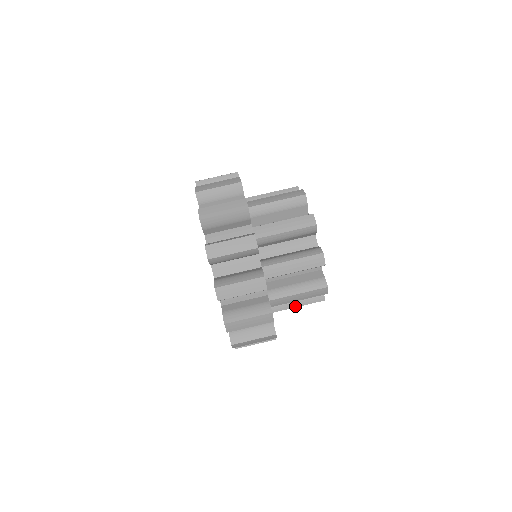
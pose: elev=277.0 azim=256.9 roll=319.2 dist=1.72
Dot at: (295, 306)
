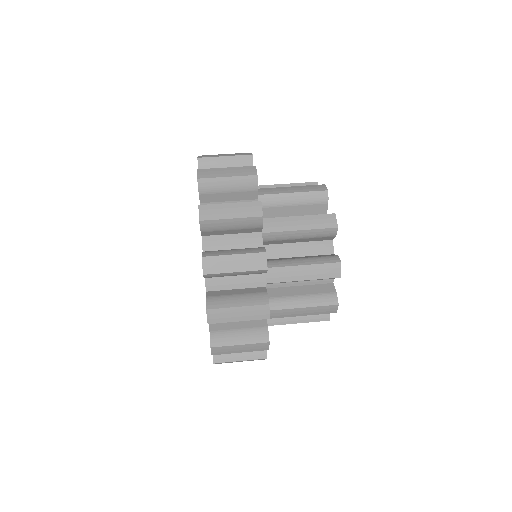
Dot at: (299, 306)
